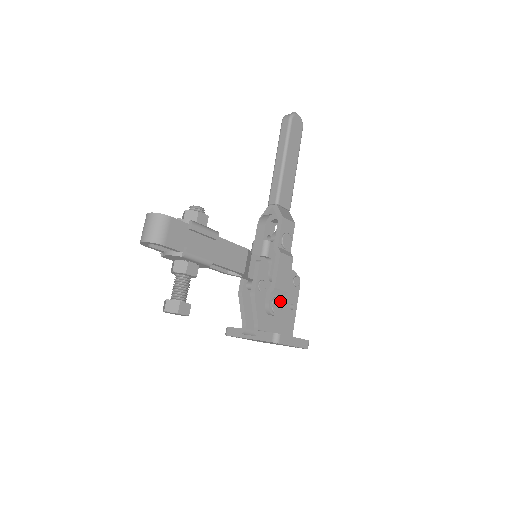
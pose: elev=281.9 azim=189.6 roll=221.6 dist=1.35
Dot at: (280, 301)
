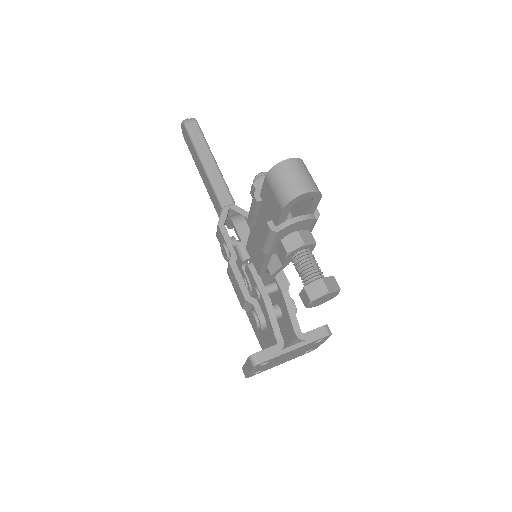
Dot at: occluded
